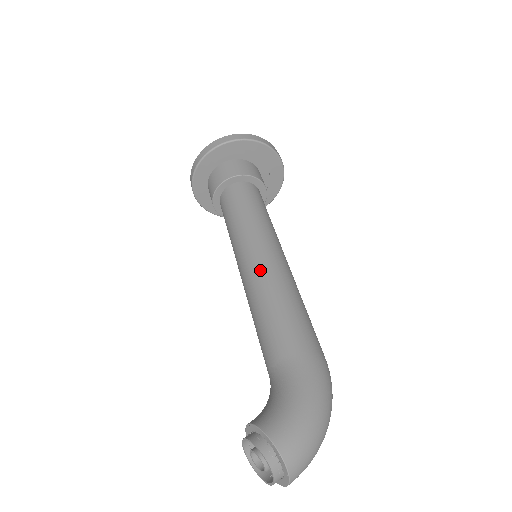
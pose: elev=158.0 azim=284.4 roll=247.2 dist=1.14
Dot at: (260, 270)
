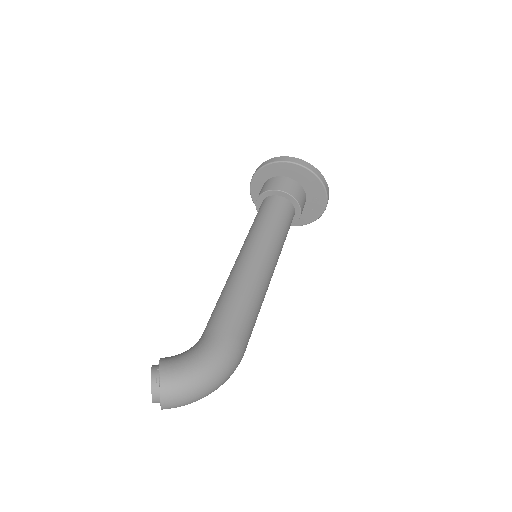
Dot at: (242, 265)
